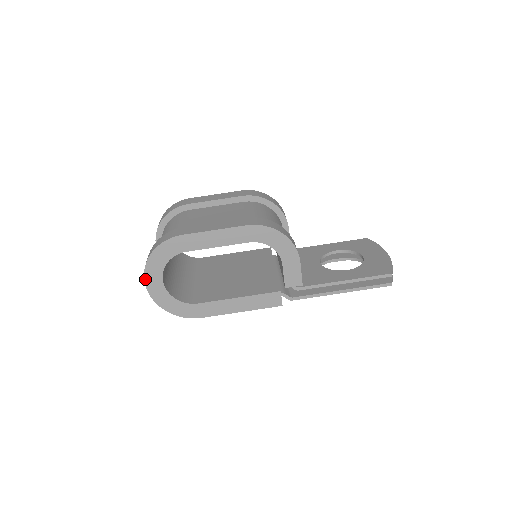
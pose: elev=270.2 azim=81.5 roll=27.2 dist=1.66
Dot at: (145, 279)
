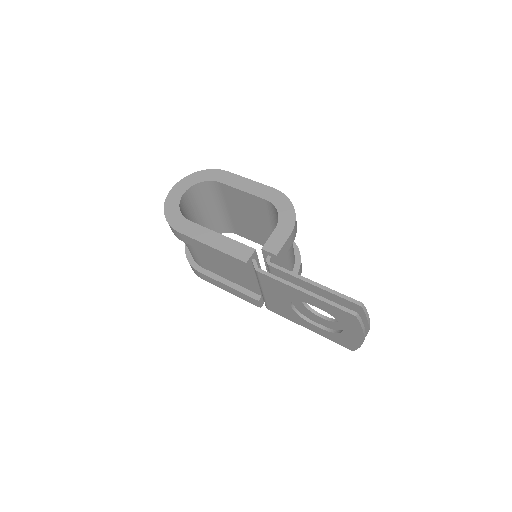
Dot at: (177, 184)
